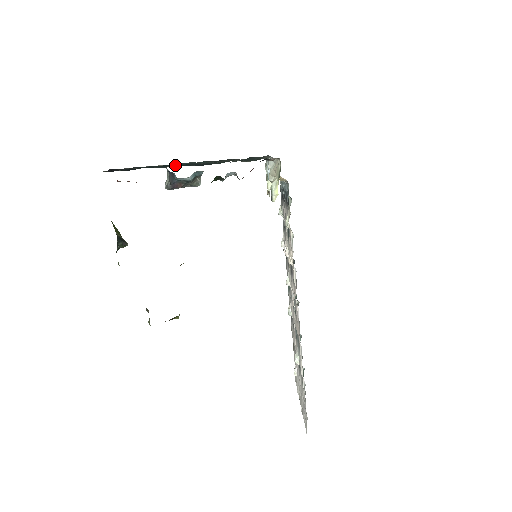
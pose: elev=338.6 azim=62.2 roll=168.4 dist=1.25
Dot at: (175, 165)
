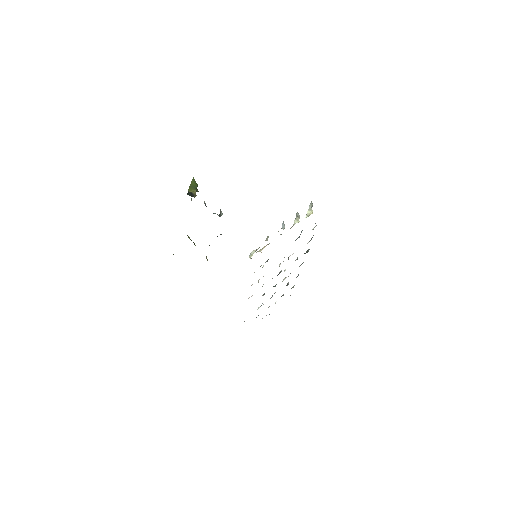
Dot at: occluded
